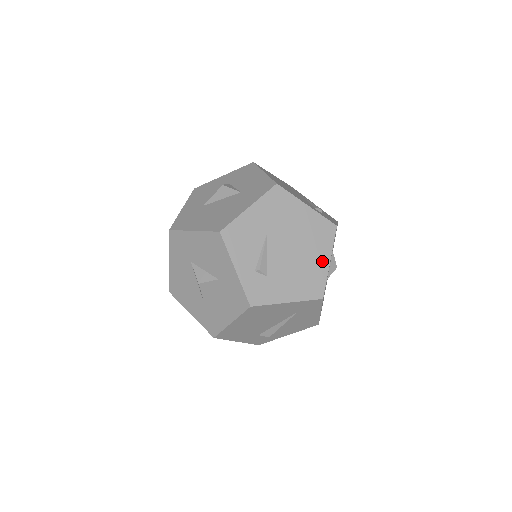
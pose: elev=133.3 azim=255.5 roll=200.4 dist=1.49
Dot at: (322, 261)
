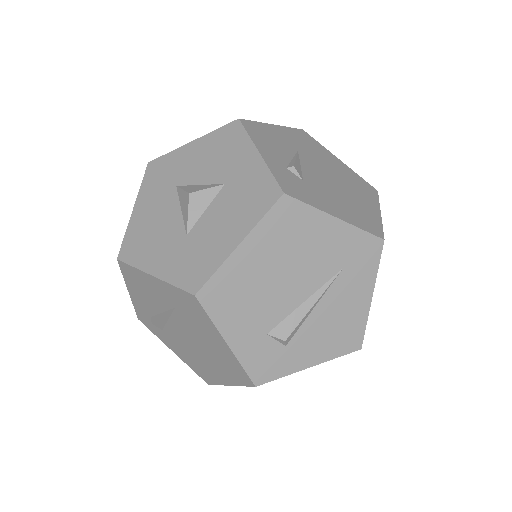
Dot at: (370, 207)
